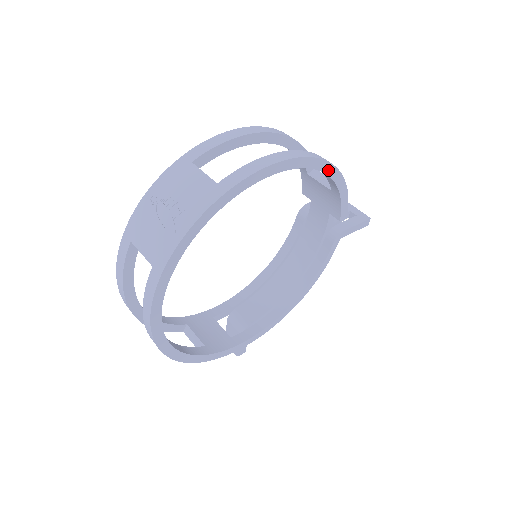
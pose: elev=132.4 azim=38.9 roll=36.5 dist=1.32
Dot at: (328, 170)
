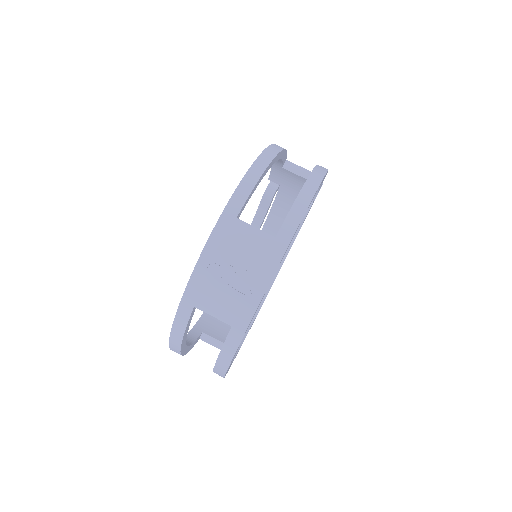
Dot at: occluded
